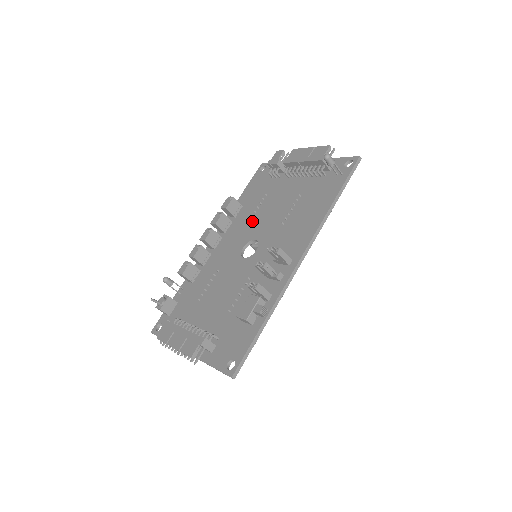
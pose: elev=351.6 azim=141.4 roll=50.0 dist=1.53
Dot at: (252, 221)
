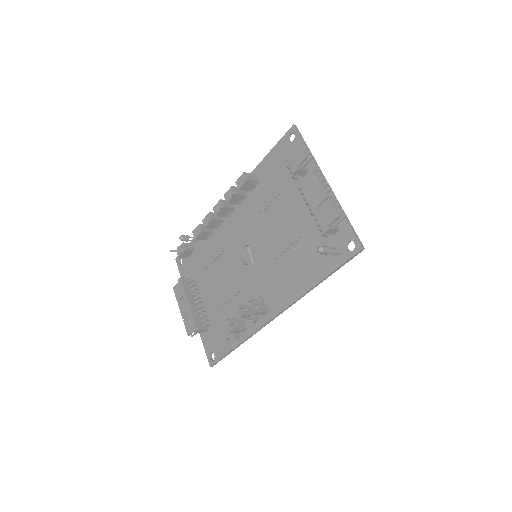
Dot at: (259, 219)
